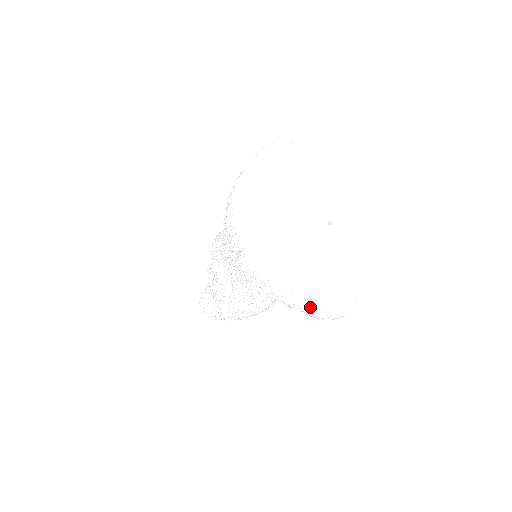
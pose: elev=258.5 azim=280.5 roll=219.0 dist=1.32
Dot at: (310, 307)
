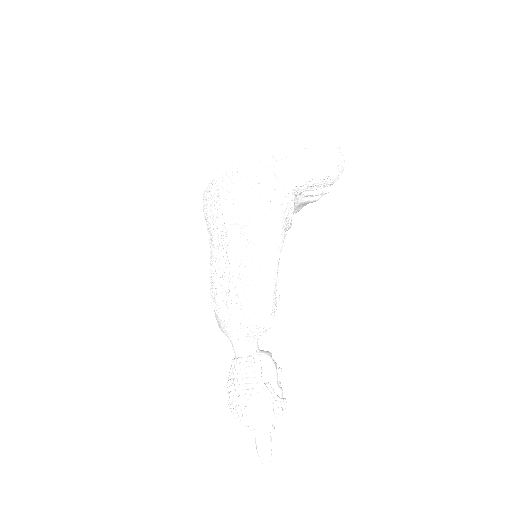
Dot at: (296, 155)
